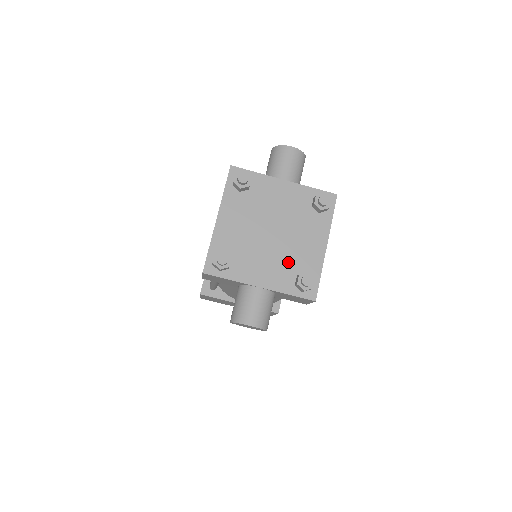
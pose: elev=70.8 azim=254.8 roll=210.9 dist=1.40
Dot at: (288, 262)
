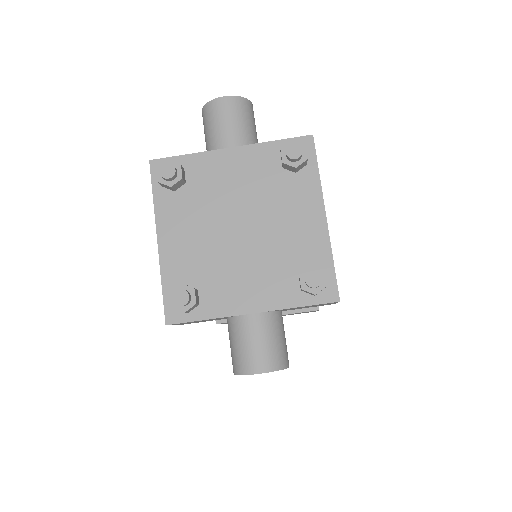
Dot at: (278, 261)
